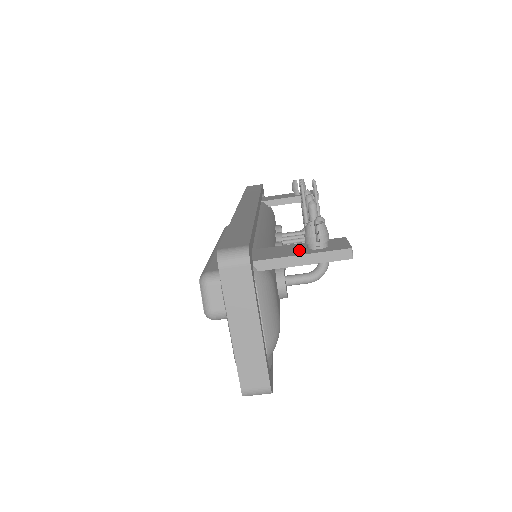
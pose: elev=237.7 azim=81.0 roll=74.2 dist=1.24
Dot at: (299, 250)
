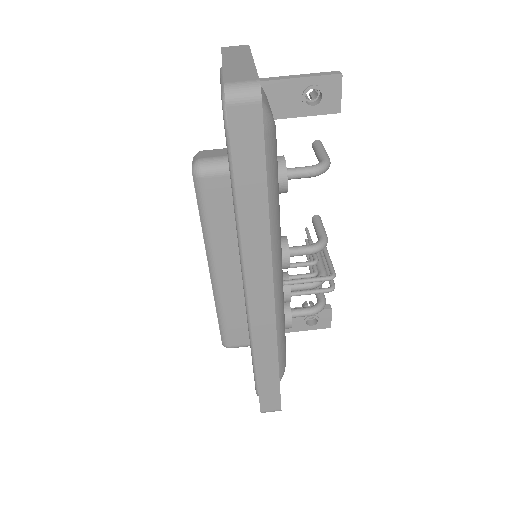
Dot at: occluded
